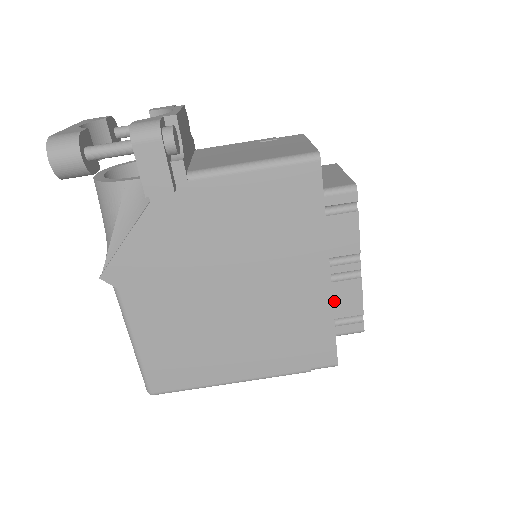
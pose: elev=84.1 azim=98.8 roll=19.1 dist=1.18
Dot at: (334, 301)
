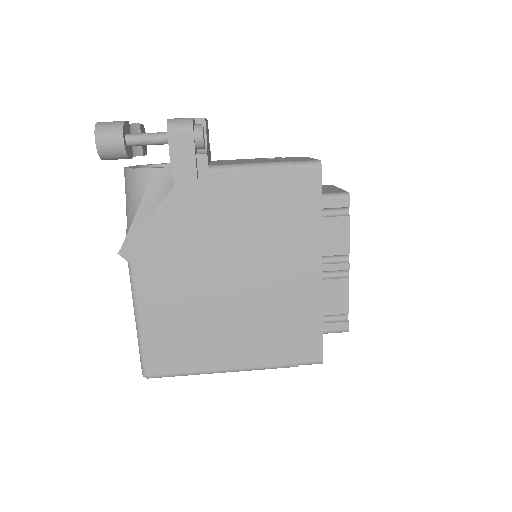
Dot at: (324, 298)
